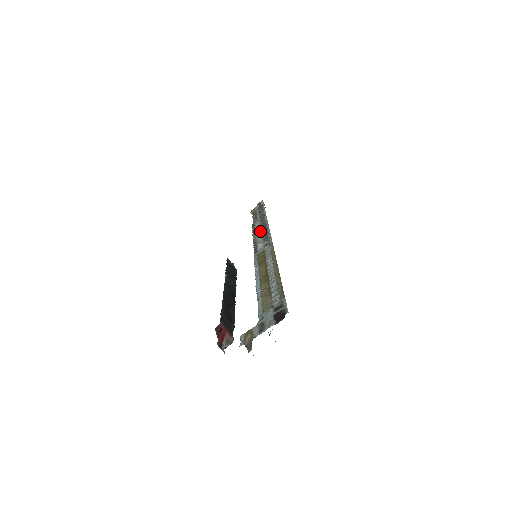
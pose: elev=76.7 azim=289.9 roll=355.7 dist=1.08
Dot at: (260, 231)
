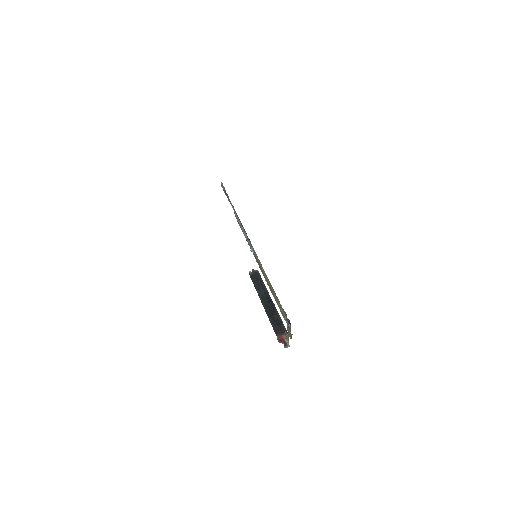
Dot at: (242, 229)
